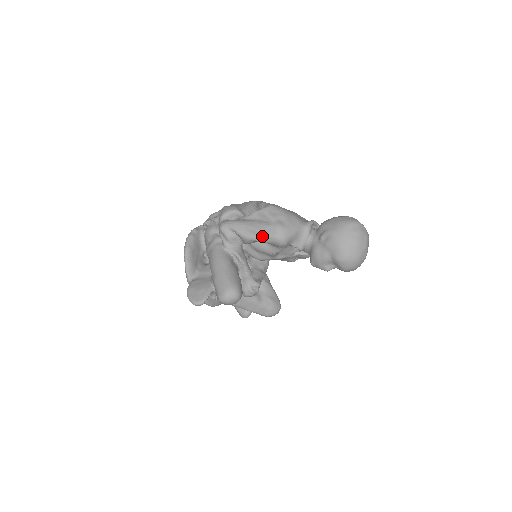
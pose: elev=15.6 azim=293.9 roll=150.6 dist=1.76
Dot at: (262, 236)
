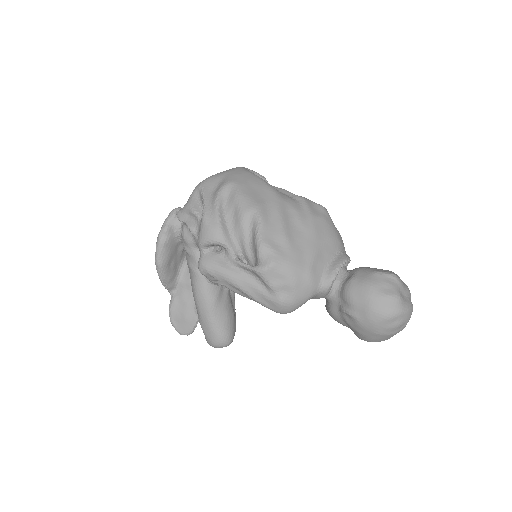
Dot at: occluded
